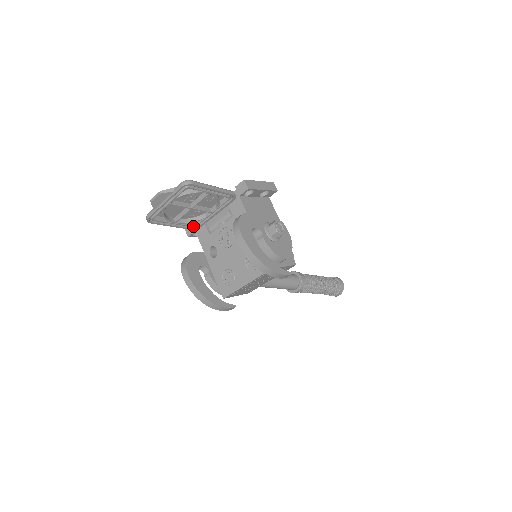
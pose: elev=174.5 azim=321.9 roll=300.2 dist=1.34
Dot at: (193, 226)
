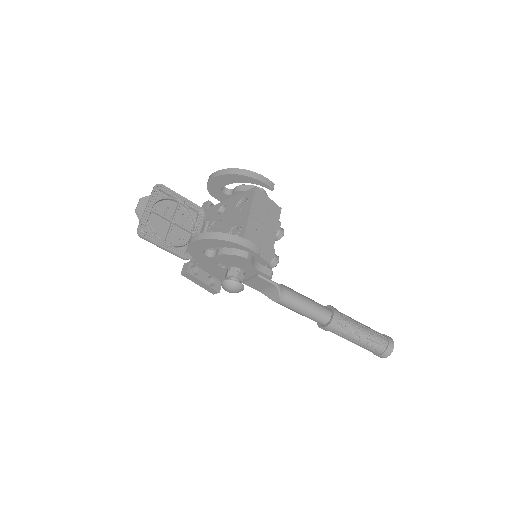
Dot at: (185, 253)
